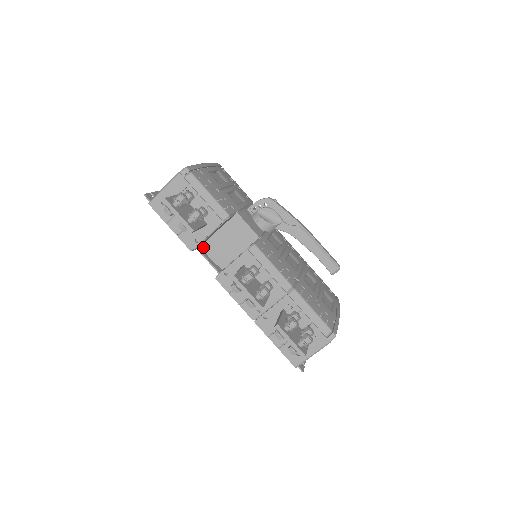
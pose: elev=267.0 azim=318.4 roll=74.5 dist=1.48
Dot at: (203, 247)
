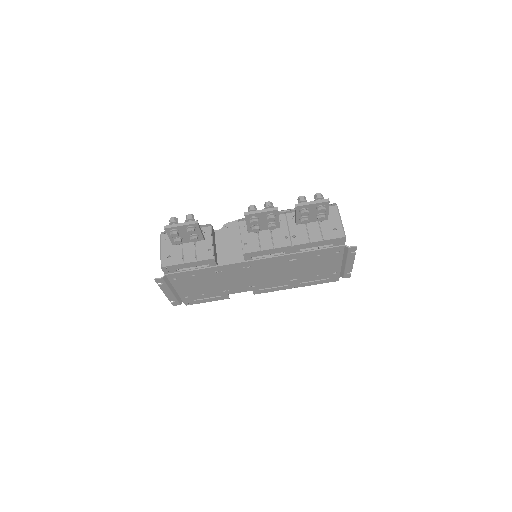
Dot at: occluded
